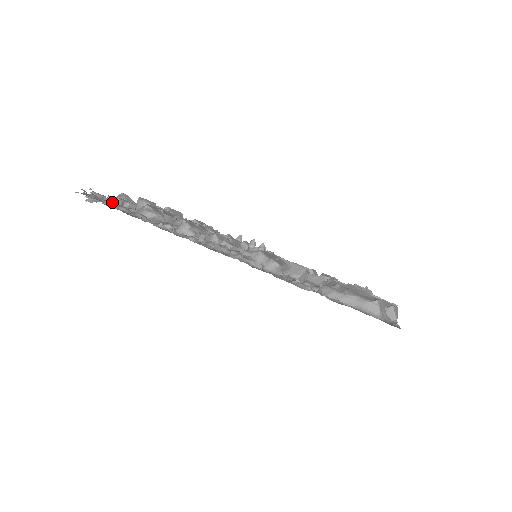
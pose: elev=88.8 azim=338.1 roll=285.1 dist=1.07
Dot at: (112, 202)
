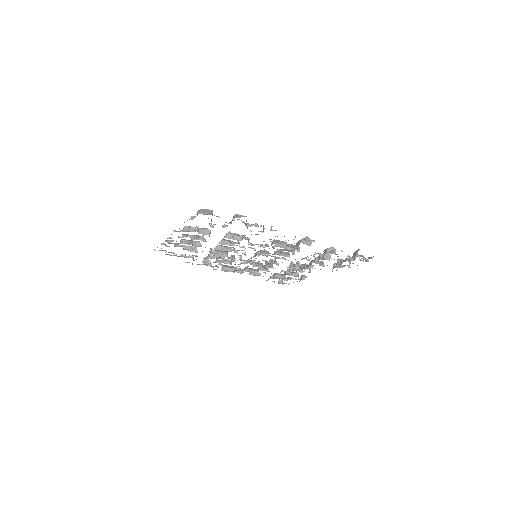
Dot at: (178, 256)
